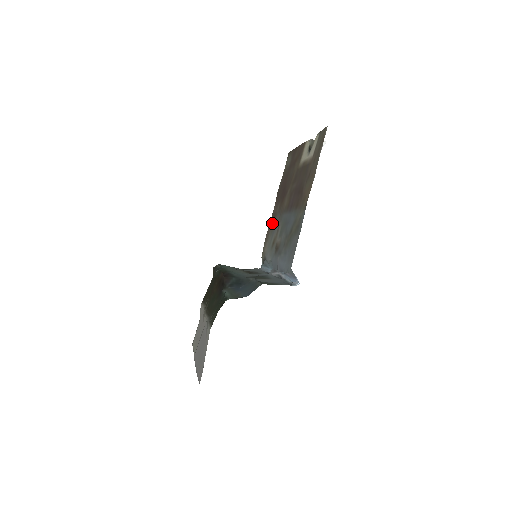
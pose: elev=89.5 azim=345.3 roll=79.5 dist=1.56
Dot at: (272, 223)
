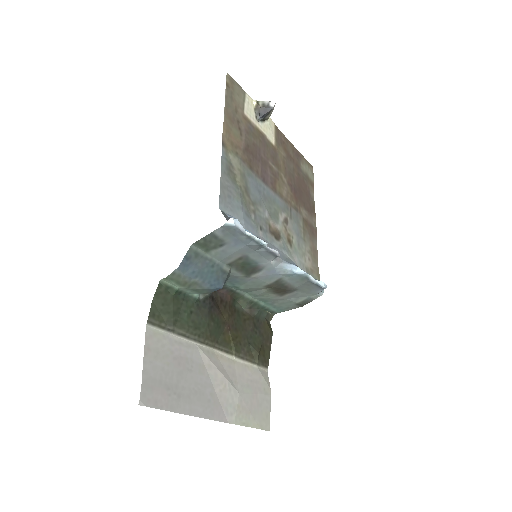
Dot at: (308, 233)
